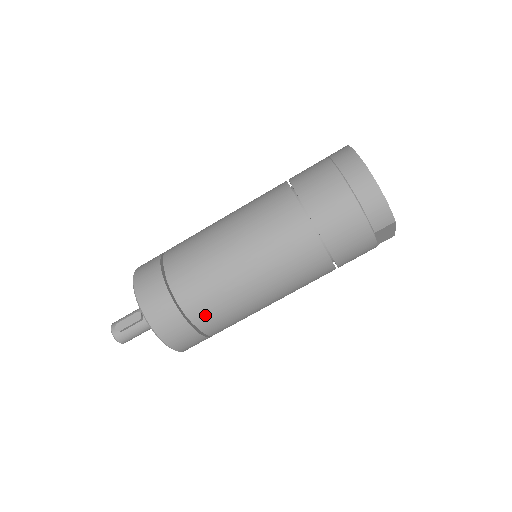
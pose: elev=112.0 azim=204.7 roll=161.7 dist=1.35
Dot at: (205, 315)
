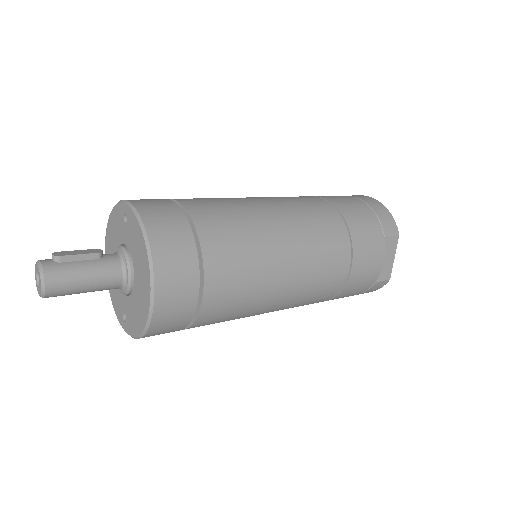
Dot at: (217, 237)
